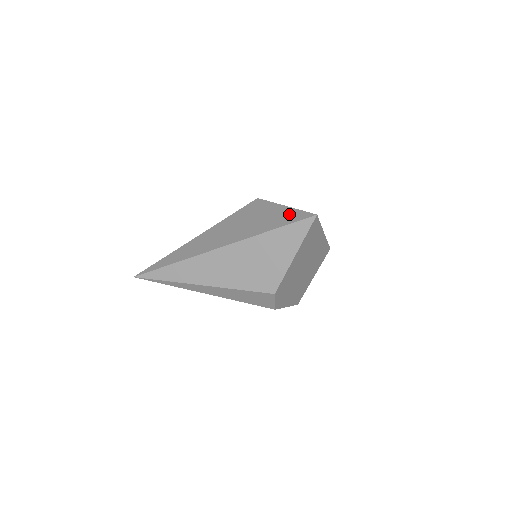
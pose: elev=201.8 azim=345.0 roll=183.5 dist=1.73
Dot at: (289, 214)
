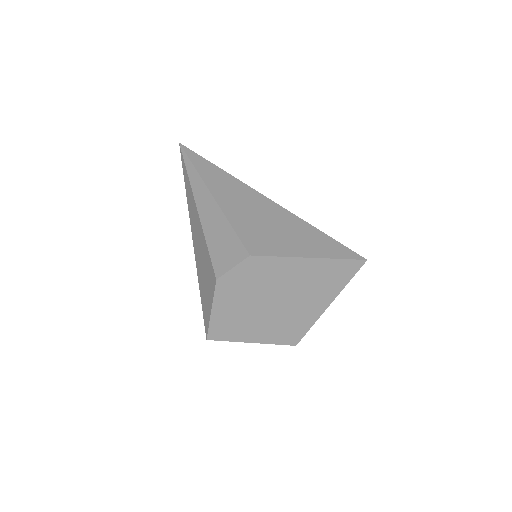
Dot at: occluded
